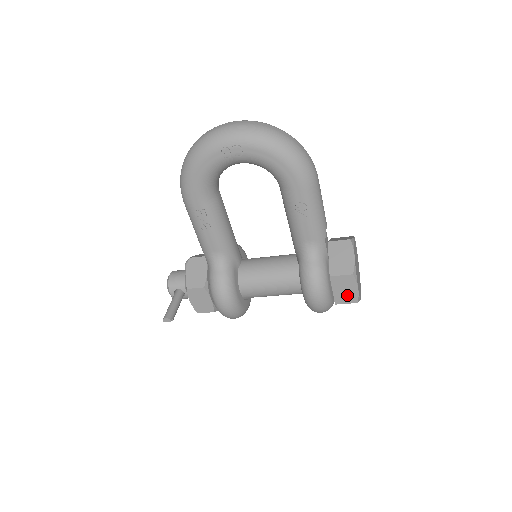
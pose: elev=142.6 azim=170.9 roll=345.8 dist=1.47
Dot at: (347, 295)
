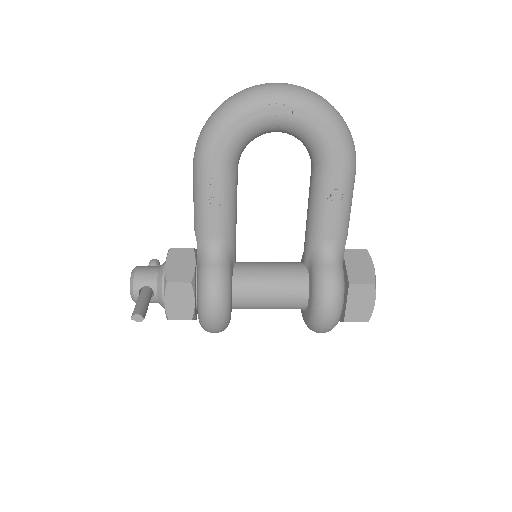
Dot at: (360, 310)
